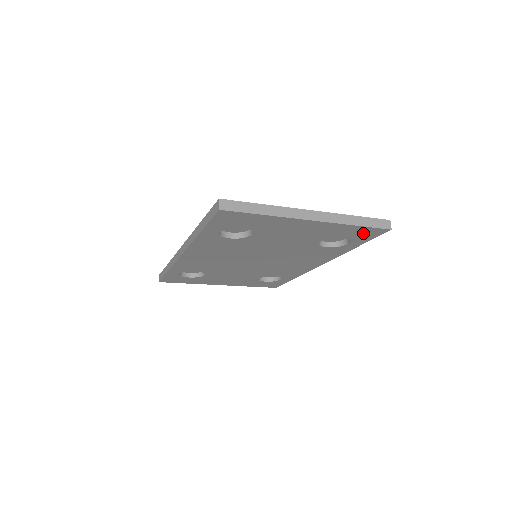
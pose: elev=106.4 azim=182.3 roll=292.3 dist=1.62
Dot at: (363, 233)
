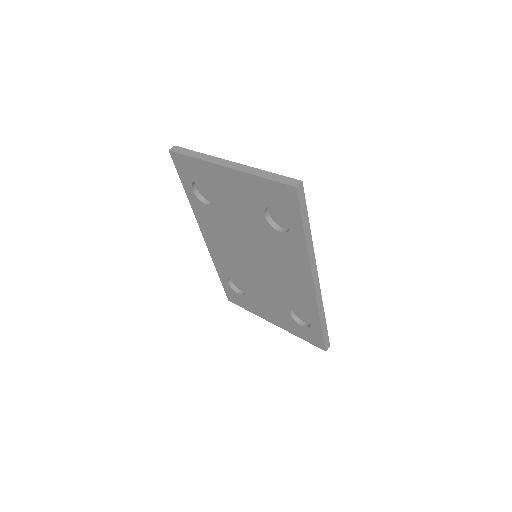
Dot at: (281, 196)
